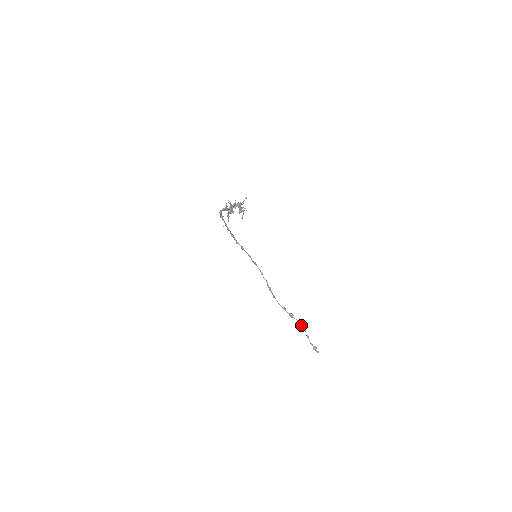
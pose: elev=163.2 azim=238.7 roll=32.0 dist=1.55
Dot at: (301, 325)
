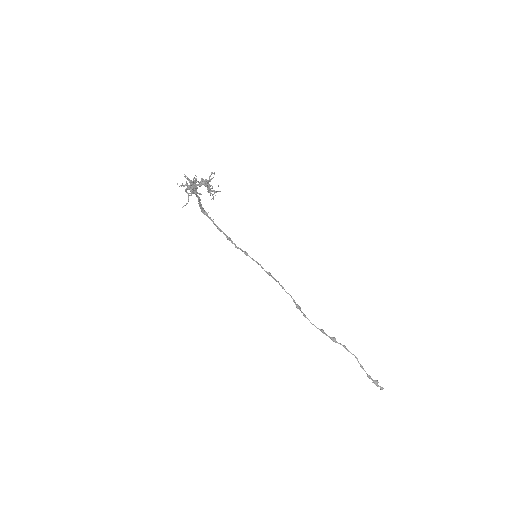
Dot at: (349, 351)
